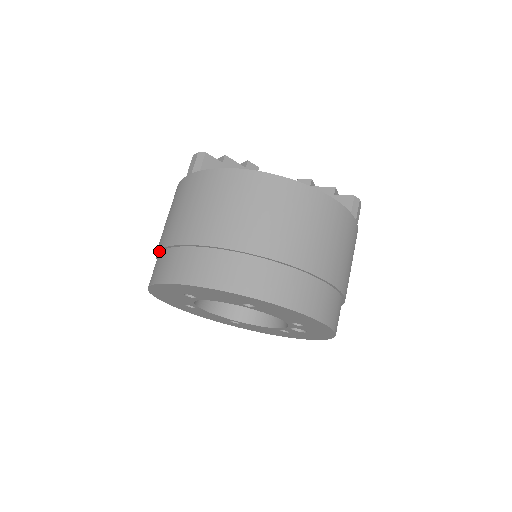
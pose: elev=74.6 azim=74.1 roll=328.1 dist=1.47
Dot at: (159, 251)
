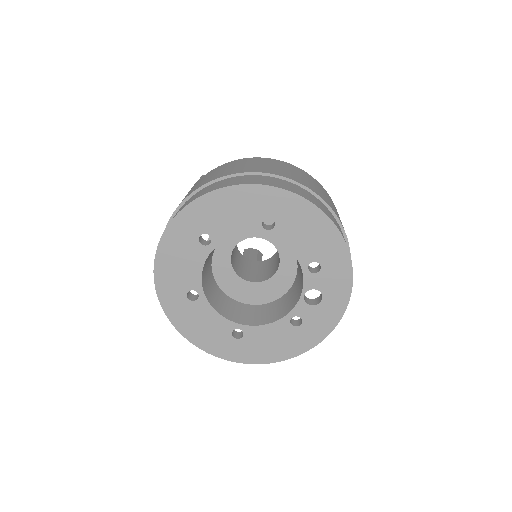
Dot at: (170, 220)
